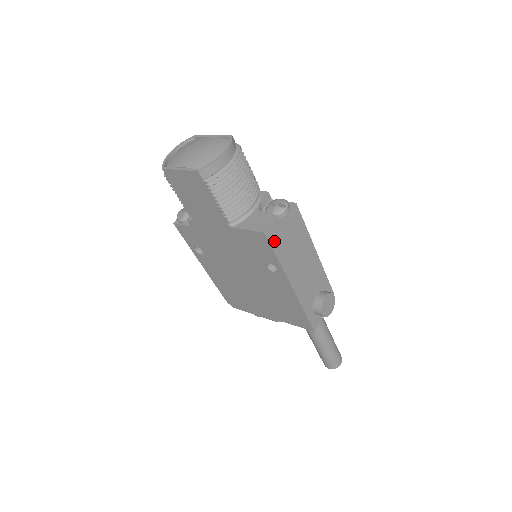
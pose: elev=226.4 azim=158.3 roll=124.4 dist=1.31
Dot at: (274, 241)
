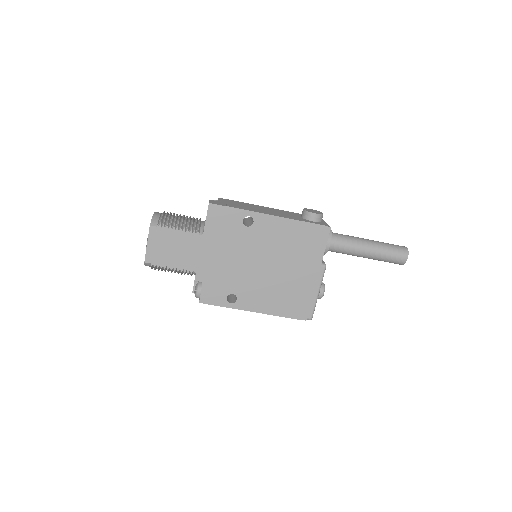
Dot at: (223, 205)
